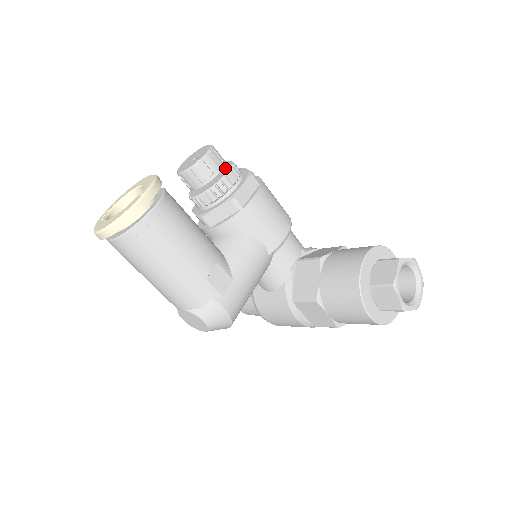
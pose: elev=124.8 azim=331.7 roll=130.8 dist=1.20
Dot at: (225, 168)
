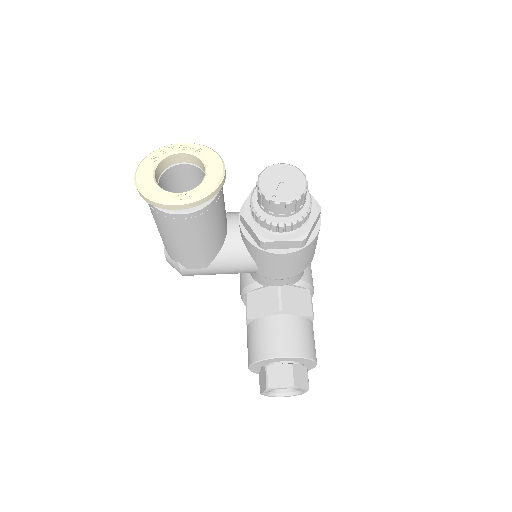
Dot at: (293, 214)
